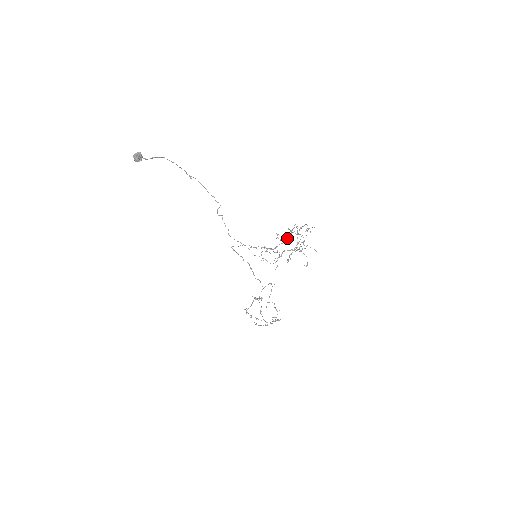
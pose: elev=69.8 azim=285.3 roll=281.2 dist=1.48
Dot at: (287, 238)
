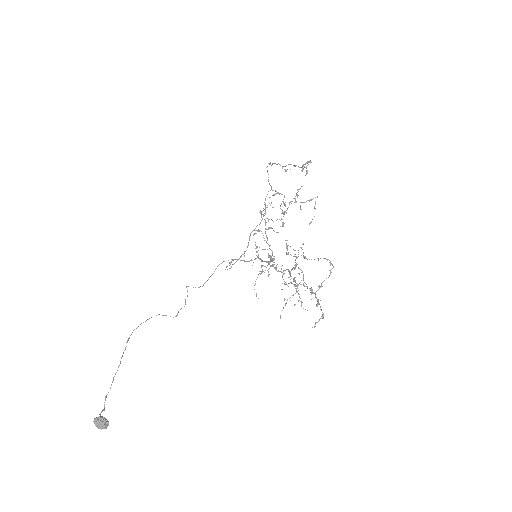
Dot at: occluded
